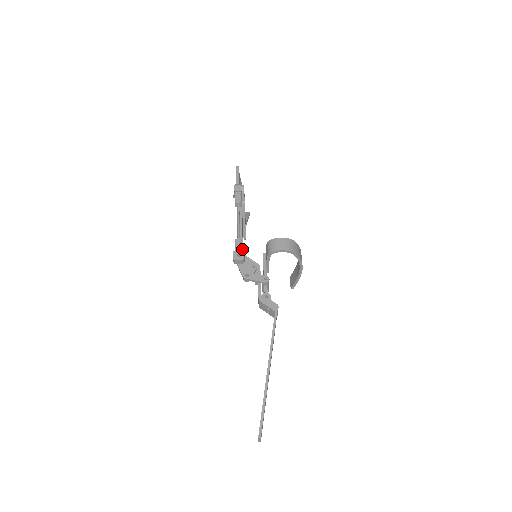
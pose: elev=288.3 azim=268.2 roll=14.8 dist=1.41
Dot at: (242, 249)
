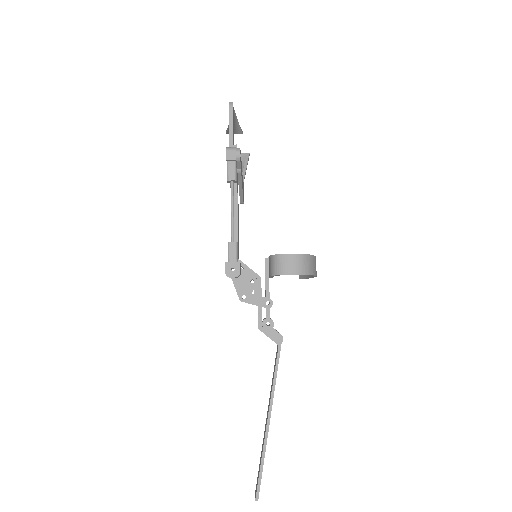
Dot at: (237, 258)
